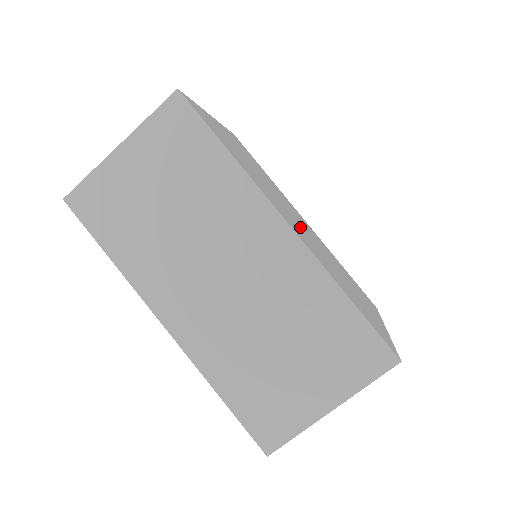
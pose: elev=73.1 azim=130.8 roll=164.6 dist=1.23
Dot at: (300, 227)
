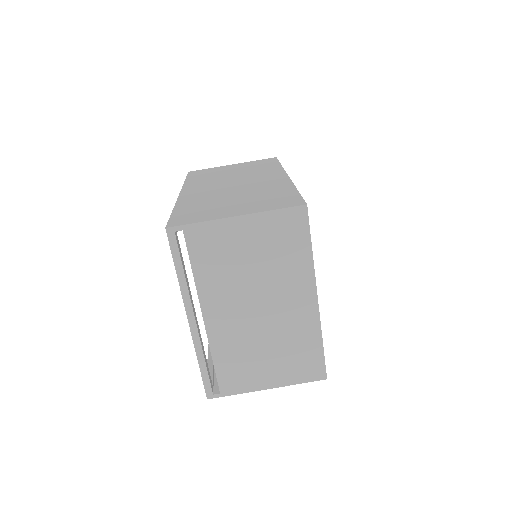
Dot at: occluded
